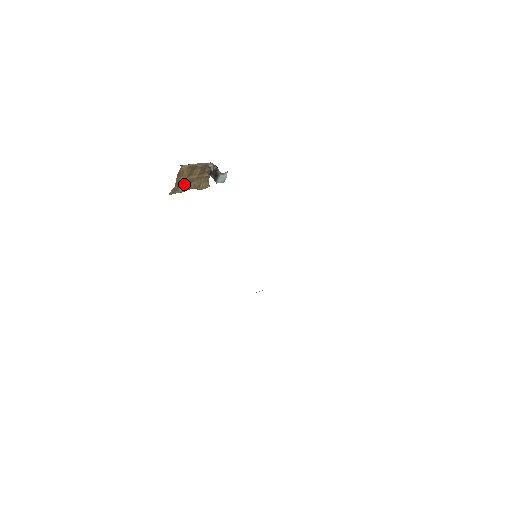
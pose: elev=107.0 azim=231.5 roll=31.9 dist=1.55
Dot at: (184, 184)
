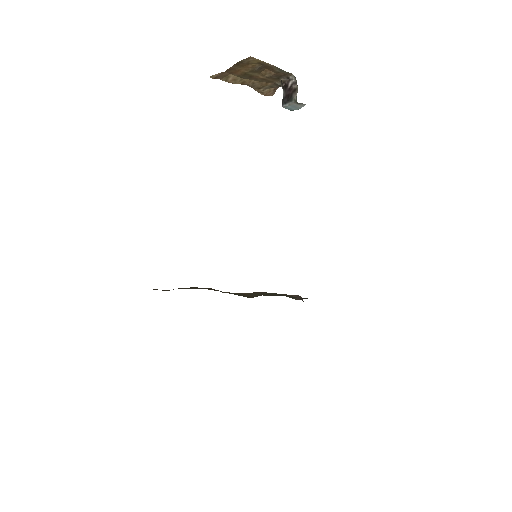
Dot at: (240, 75)
